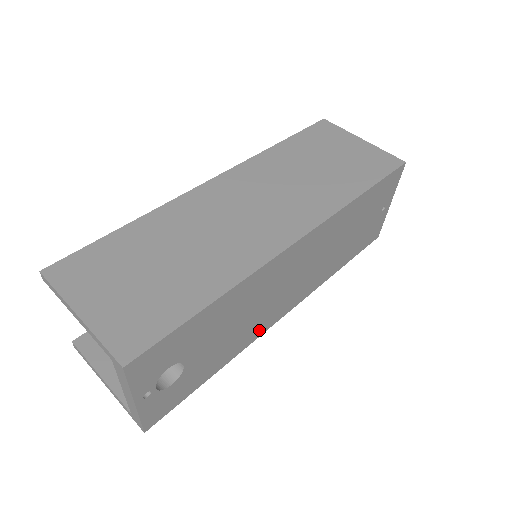
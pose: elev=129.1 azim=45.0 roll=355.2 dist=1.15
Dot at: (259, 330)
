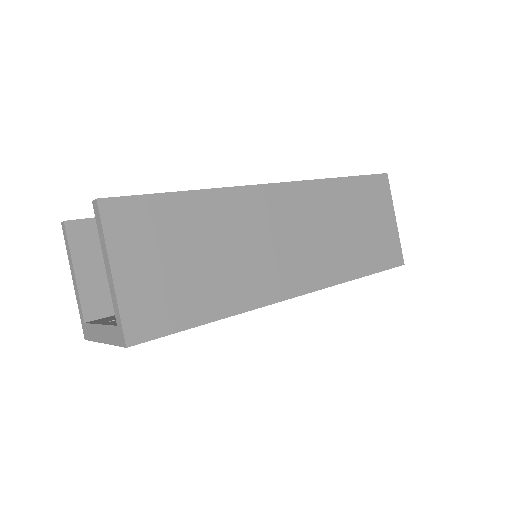
Dot at: occluded
